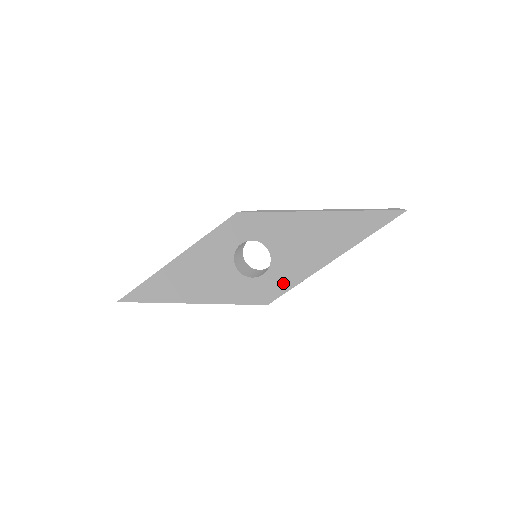
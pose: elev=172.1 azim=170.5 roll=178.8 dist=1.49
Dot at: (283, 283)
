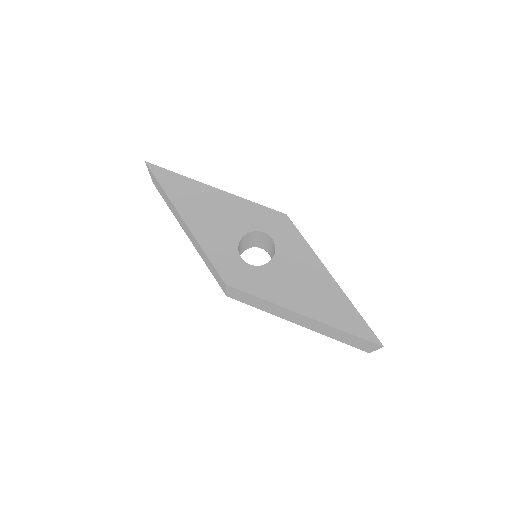
Dot at: (254, 285)
